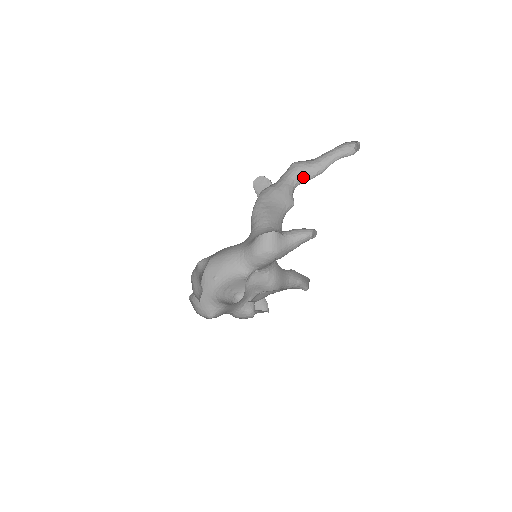
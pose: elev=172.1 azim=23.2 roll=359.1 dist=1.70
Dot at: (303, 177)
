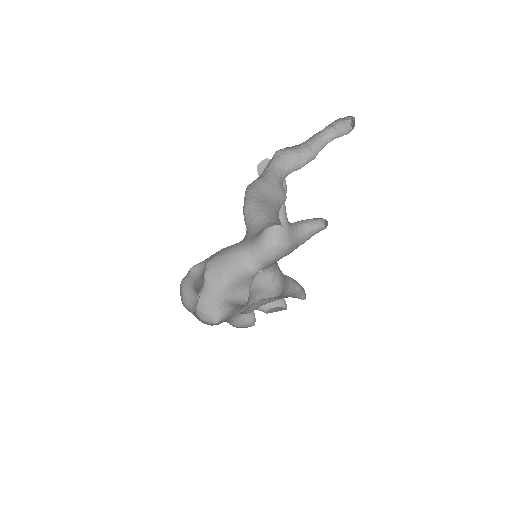
Dot at: (292, 166)
